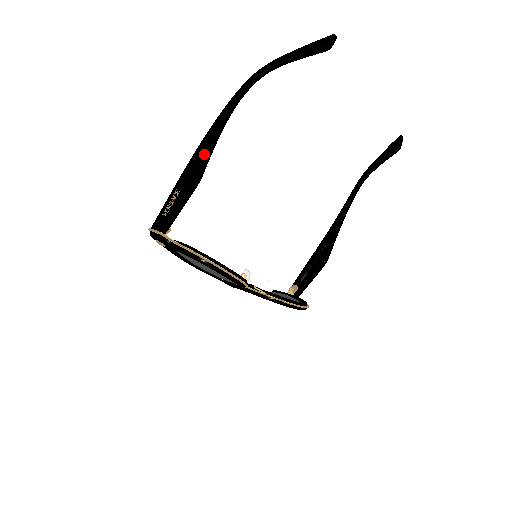
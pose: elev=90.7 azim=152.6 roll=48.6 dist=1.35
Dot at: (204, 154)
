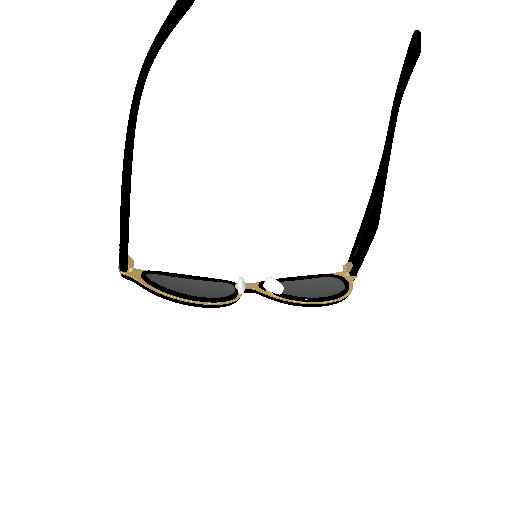
Dot at: (122, 183)
